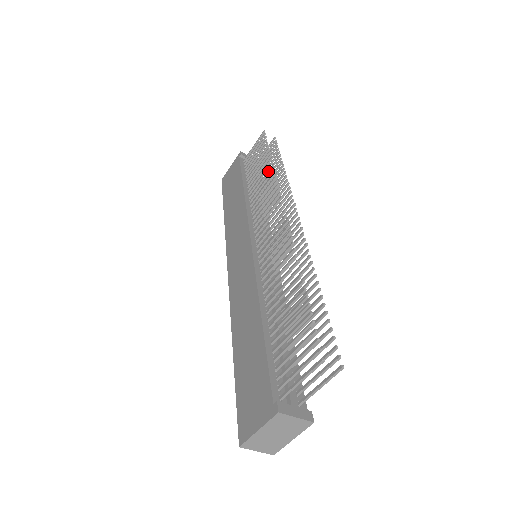
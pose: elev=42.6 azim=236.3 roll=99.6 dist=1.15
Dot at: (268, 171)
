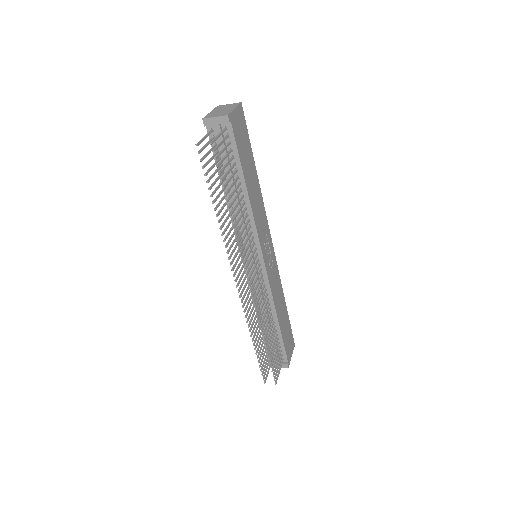
Dot at: (220, 220)
